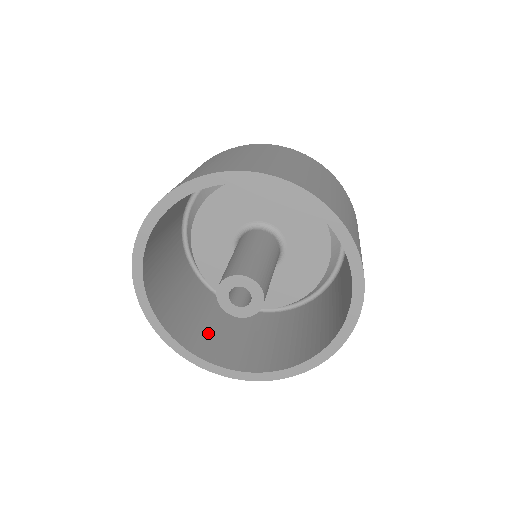
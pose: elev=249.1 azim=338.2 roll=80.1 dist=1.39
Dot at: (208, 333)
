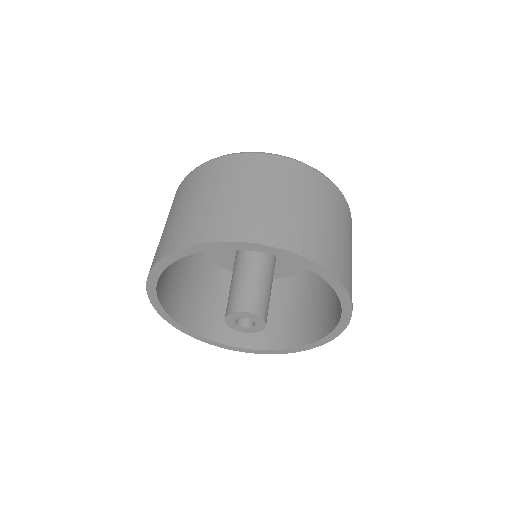
Dot at: (194, 299)
